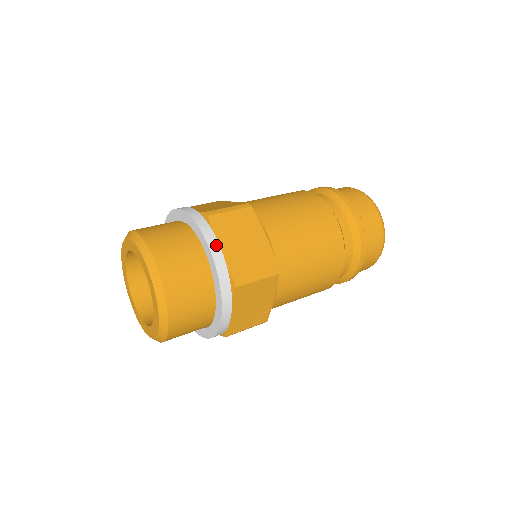
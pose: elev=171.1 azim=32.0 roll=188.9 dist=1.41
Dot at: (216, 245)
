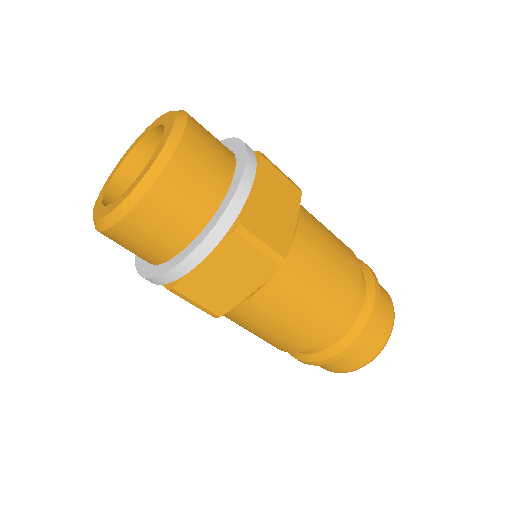
Dot at: (251, 179)
